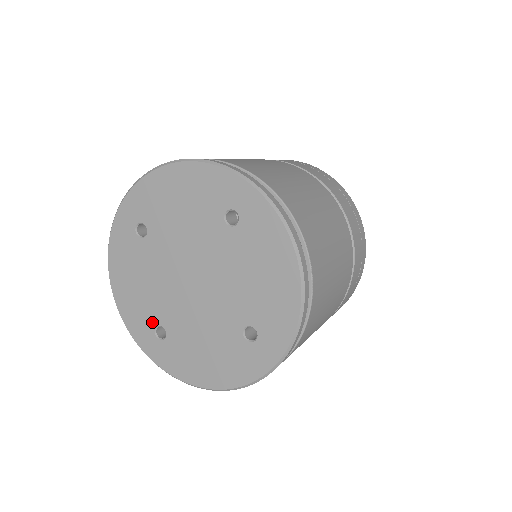
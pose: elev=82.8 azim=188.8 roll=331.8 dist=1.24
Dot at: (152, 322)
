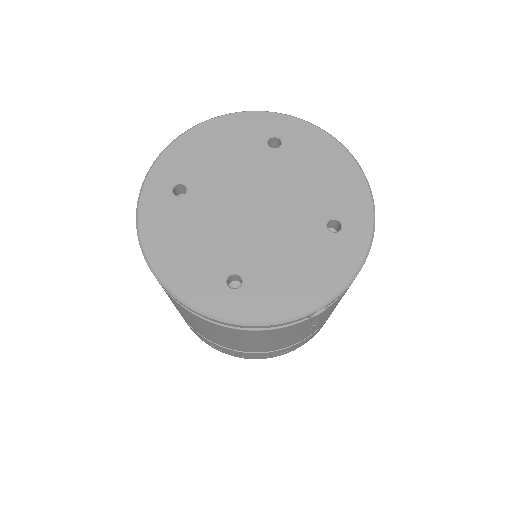
Dot at: (220, 275)
